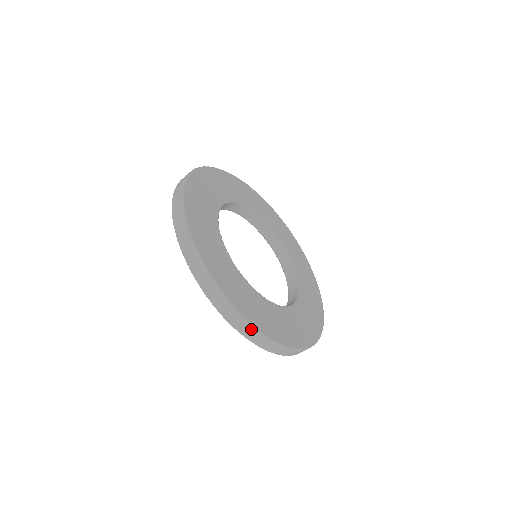
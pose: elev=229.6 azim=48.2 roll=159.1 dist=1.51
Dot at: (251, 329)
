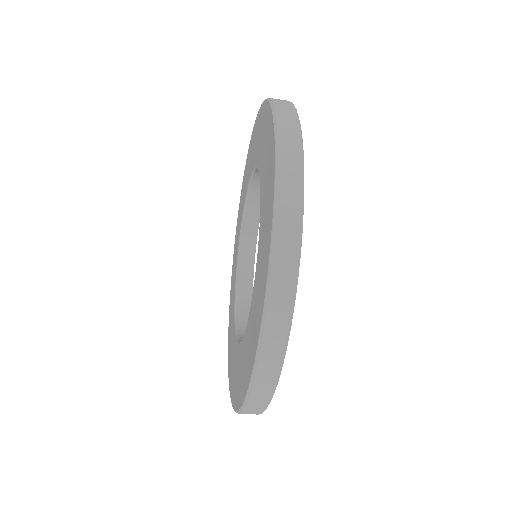
Dot at: occluded
